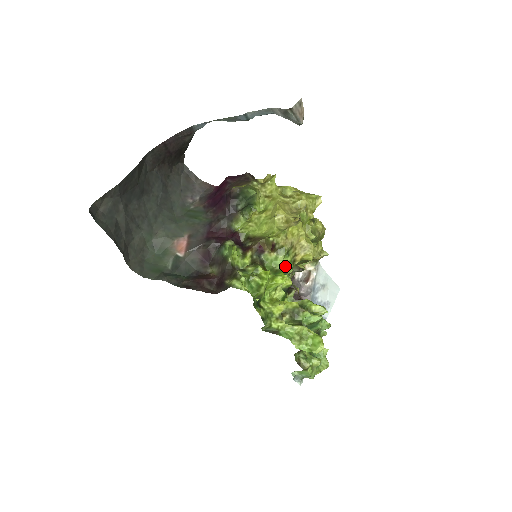
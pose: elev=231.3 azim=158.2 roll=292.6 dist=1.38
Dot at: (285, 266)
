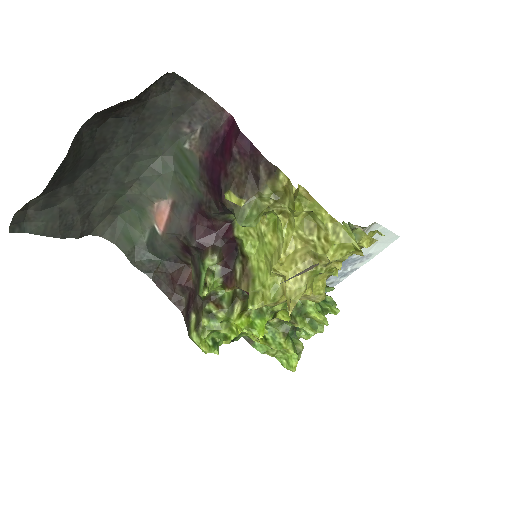
Dot at: (273, 310)
